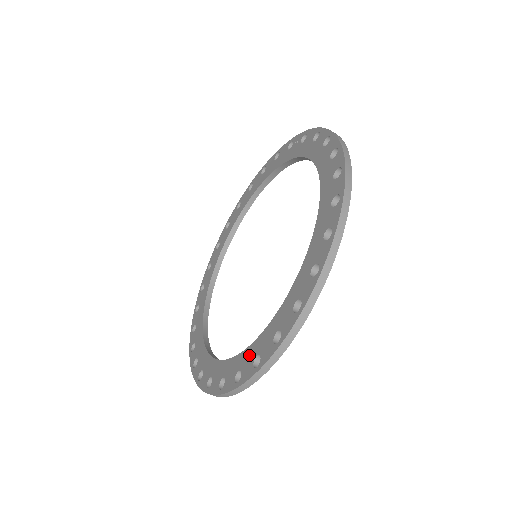
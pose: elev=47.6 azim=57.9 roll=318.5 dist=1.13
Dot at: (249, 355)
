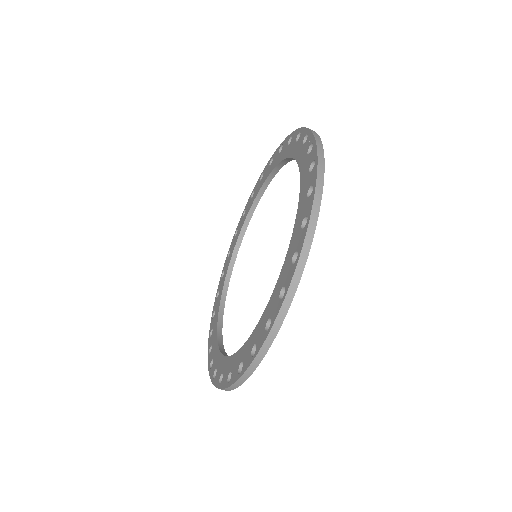
Dot at: (221, 365)
